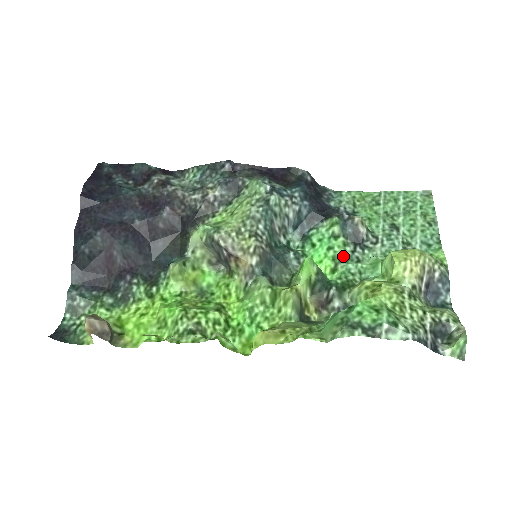
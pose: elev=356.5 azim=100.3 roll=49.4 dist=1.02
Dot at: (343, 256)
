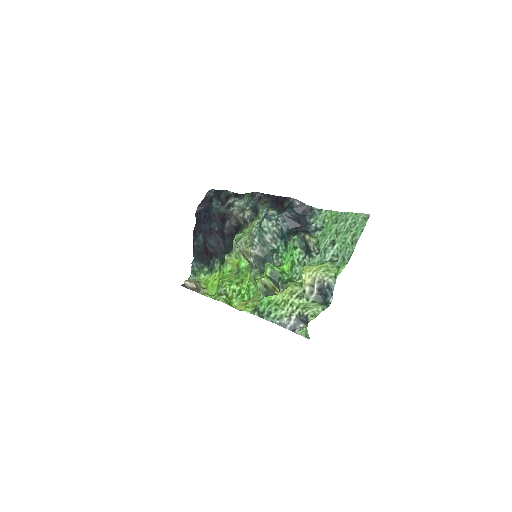
Dot at: (297, 261)
